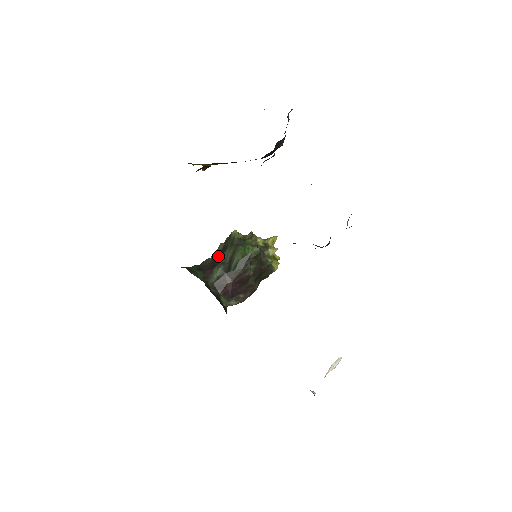
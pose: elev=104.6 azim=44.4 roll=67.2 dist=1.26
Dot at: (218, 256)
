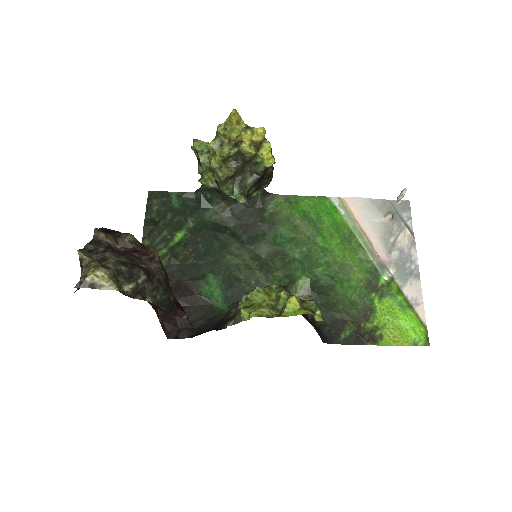
Dot at: occluded
